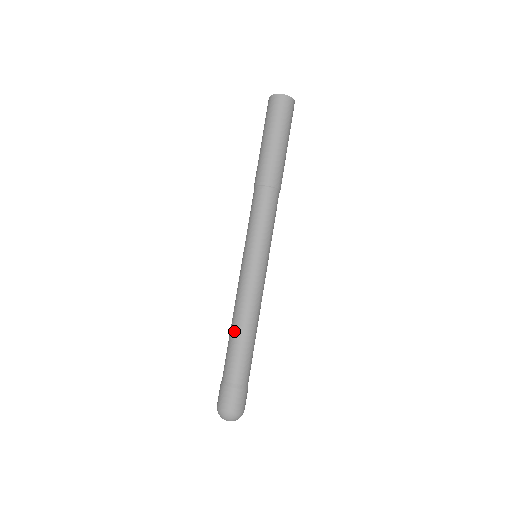
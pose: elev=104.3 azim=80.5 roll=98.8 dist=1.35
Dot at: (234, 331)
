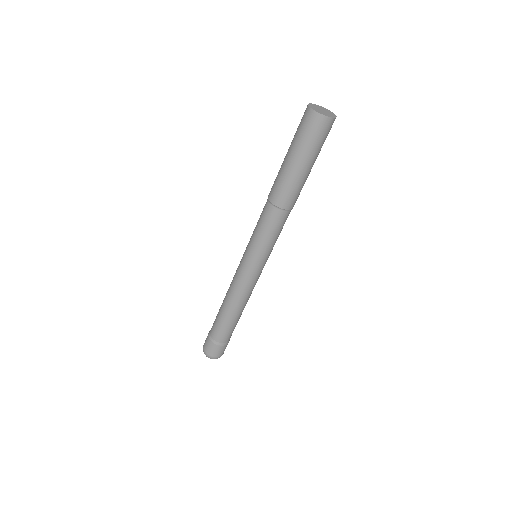
Dot at: (222, 305)
